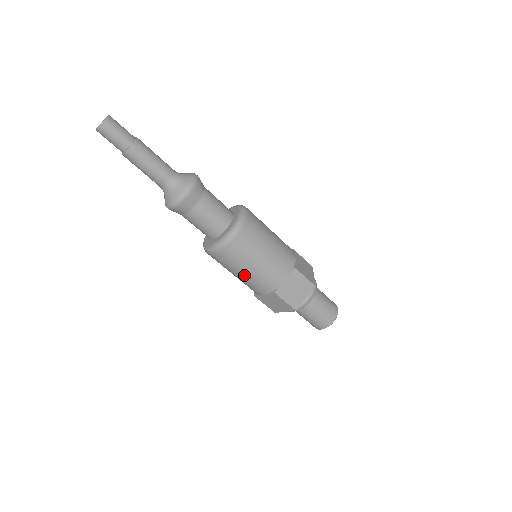
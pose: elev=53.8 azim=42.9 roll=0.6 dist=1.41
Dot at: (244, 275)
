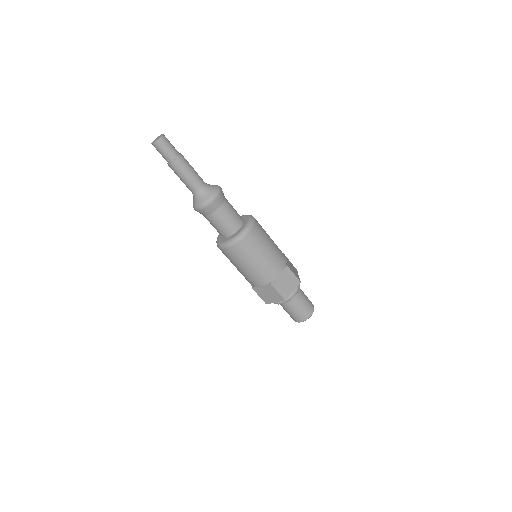
Dot at: occluded
